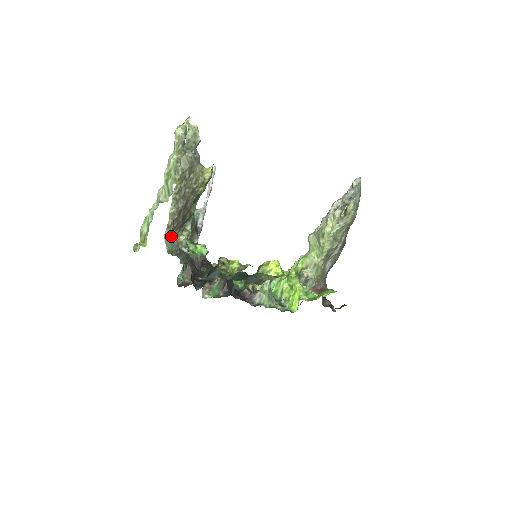
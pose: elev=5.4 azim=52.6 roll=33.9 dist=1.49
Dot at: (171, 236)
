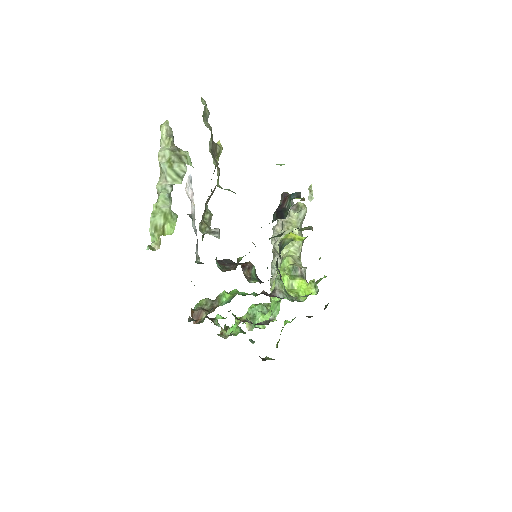
Dot at: (222, 188)
